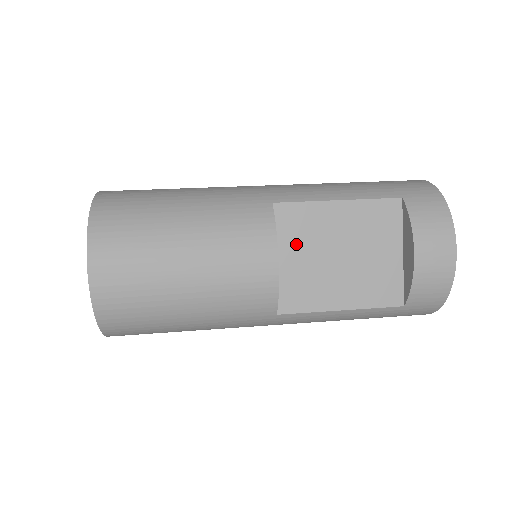
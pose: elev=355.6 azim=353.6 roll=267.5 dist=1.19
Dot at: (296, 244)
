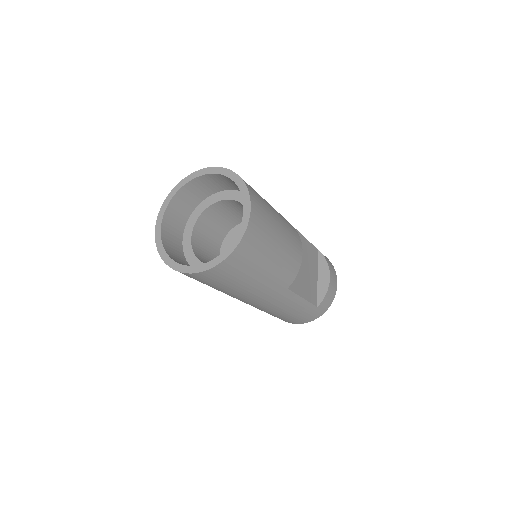
Dot at: occluded
